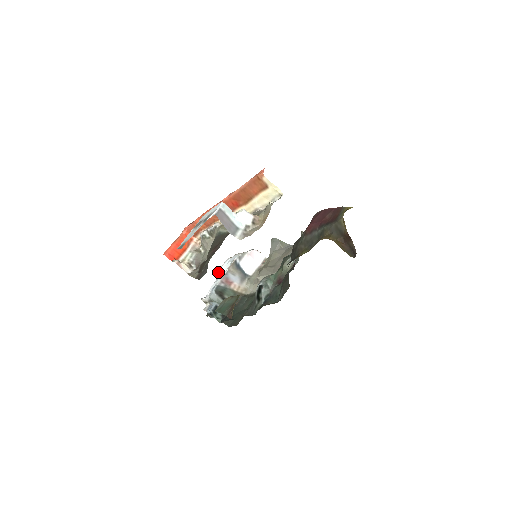
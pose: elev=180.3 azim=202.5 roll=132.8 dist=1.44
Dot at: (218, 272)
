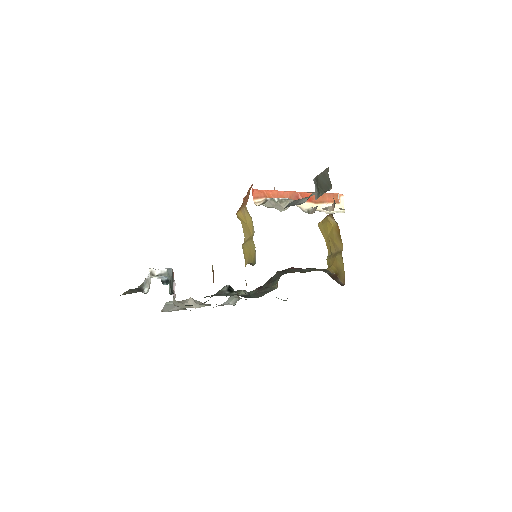
Dot at: occluded
